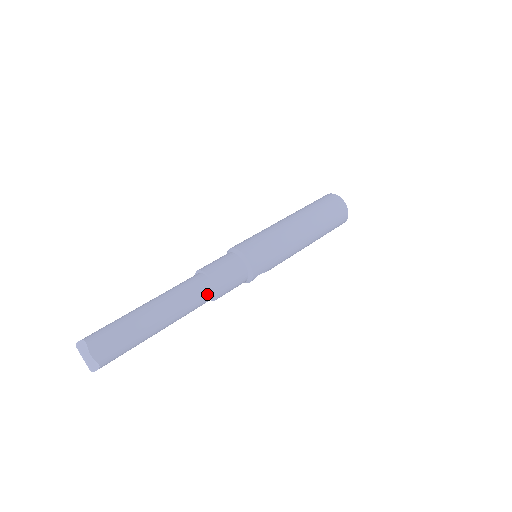
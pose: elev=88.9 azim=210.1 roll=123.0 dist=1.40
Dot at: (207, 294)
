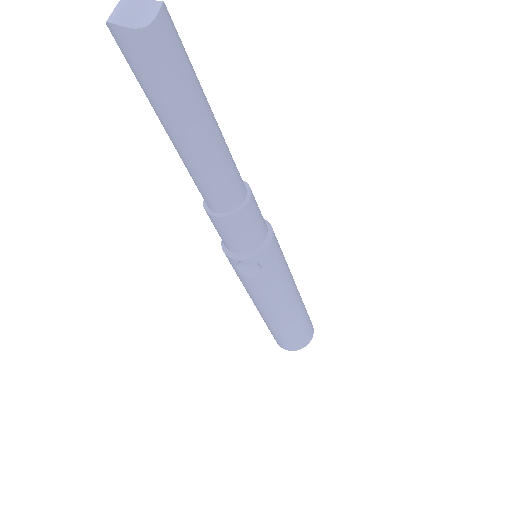
Dot at: (238, 194)
